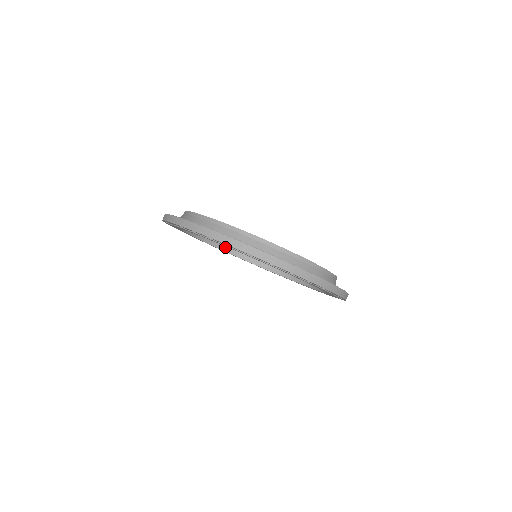
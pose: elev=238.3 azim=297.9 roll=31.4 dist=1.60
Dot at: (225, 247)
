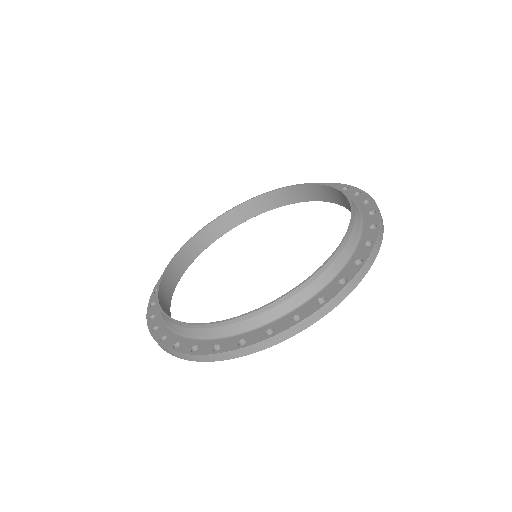
Dot at: (254, 212)
